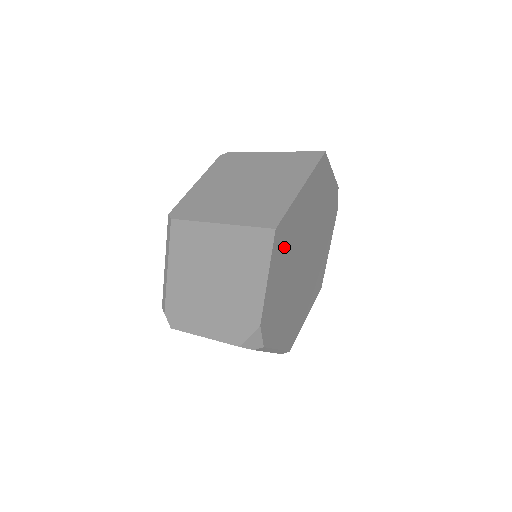
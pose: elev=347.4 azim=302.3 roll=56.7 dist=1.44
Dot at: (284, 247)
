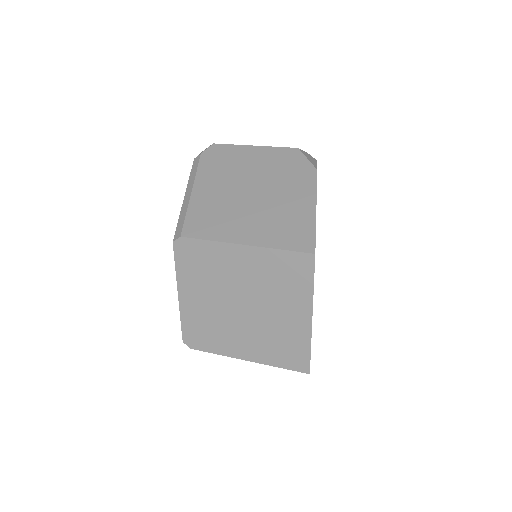
Dot at: occluded
